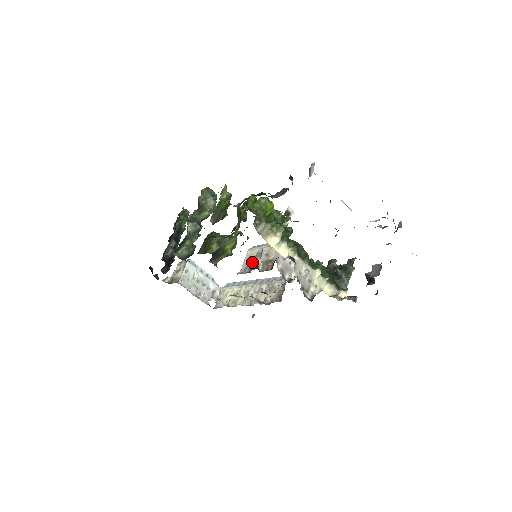
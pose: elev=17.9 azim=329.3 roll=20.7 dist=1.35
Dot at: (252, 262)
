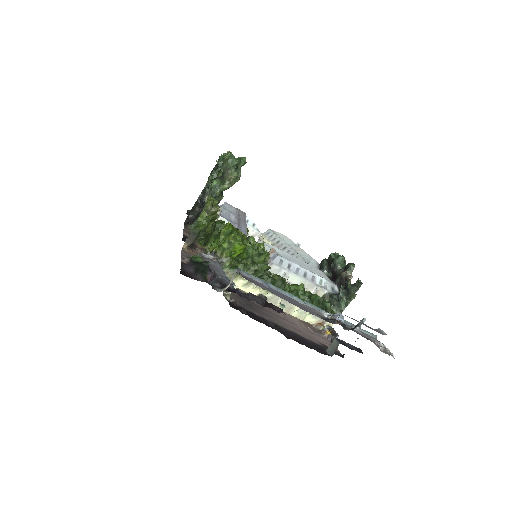
Dot at: occluded
